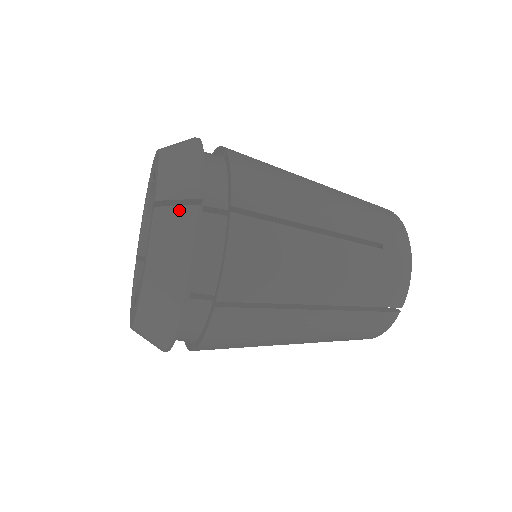
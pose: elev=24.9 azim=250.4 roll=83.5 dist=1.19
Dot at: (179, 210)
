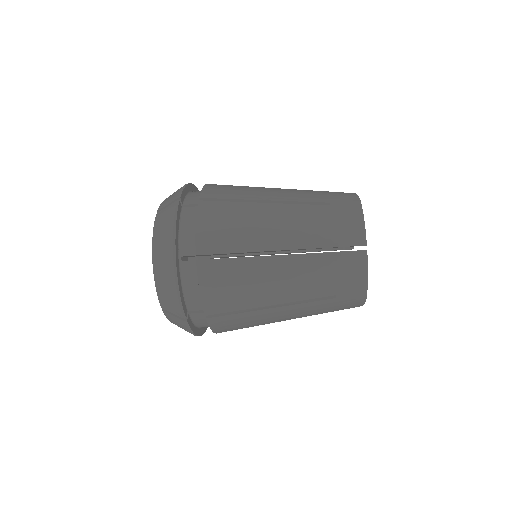
Dot at: (167, 208)
